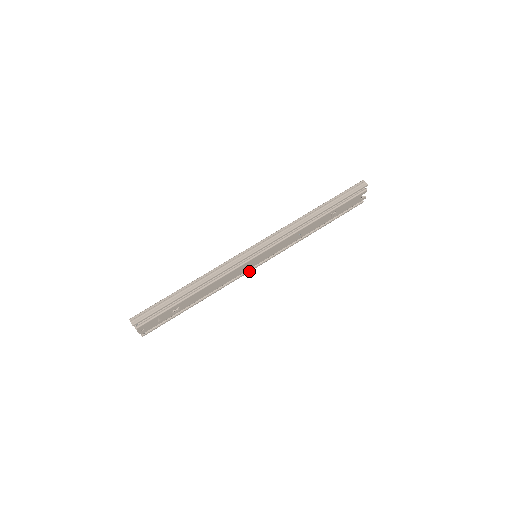
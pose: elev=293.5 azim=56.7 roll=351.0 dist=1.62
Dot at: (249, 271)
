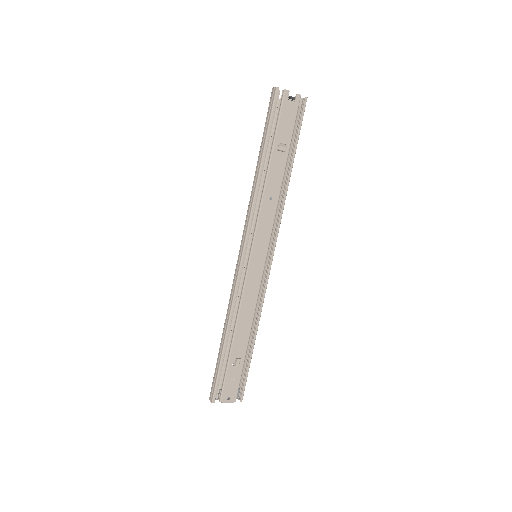
Dot at: (268, 272)
